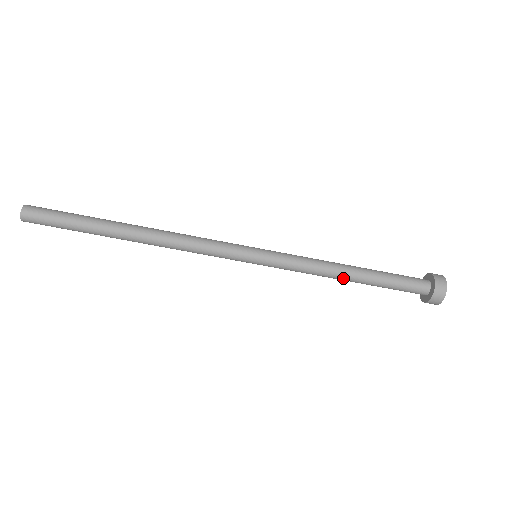
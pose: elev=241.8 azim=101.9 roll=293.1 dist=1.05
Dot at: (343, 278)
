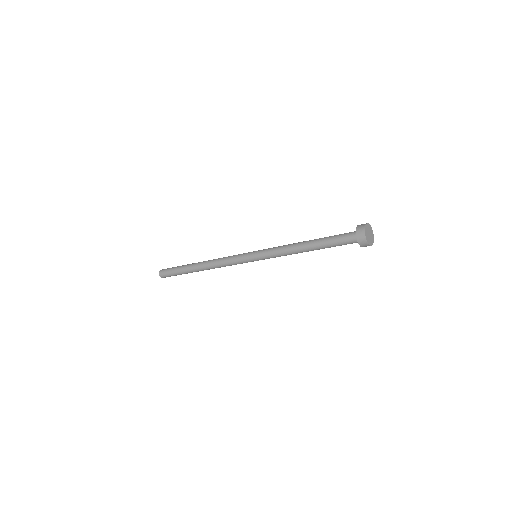
Dot at: occluded
